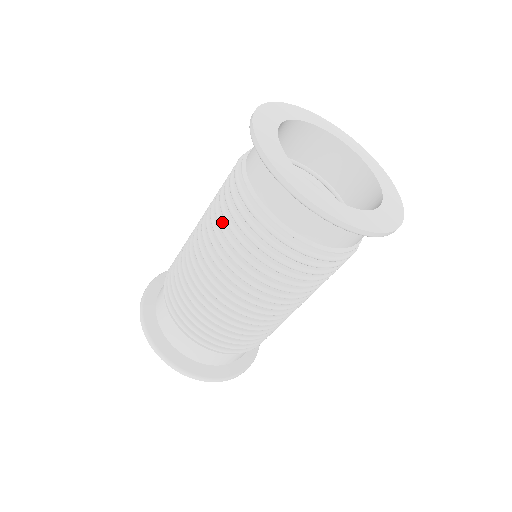
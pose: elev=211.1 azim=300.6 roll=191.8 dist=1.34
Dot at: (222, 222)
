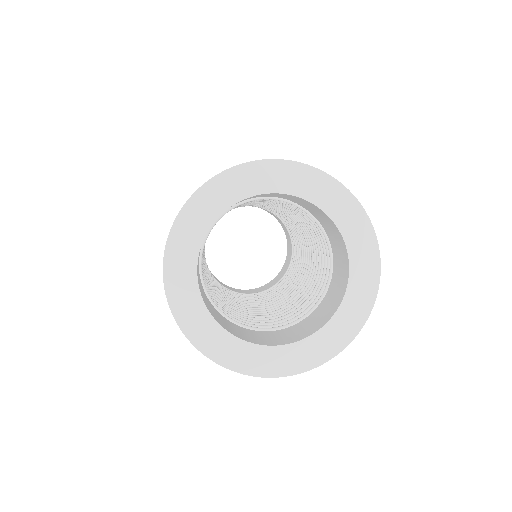
Dot at: occluded
